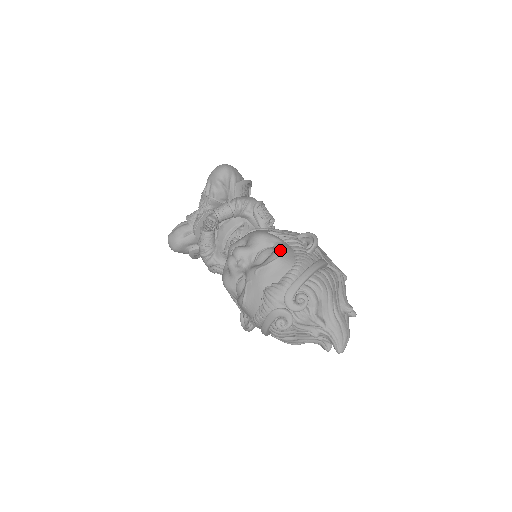
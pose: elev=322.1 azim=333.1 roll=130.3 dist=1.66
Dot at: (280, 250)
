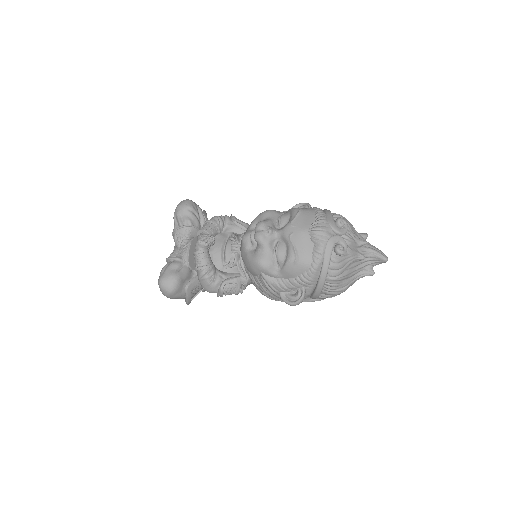
Dot at: occluded
